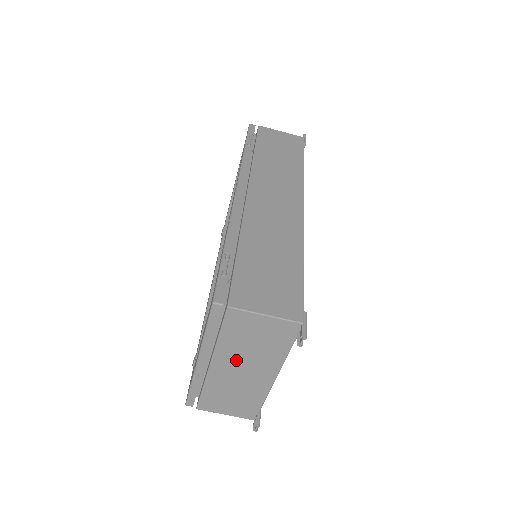
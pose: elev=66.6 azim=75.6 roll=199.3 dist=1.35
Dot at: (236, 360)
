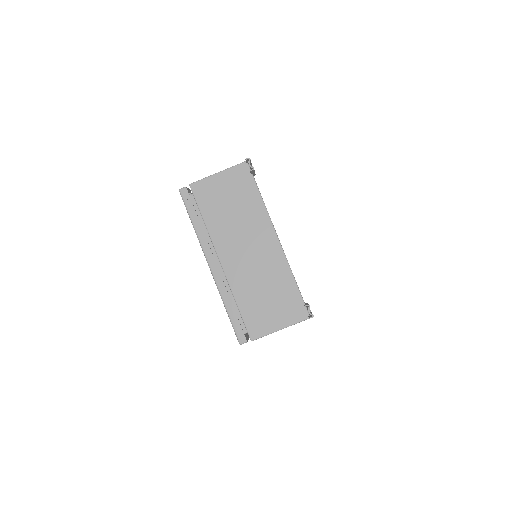
Dot at: (234, 239)
